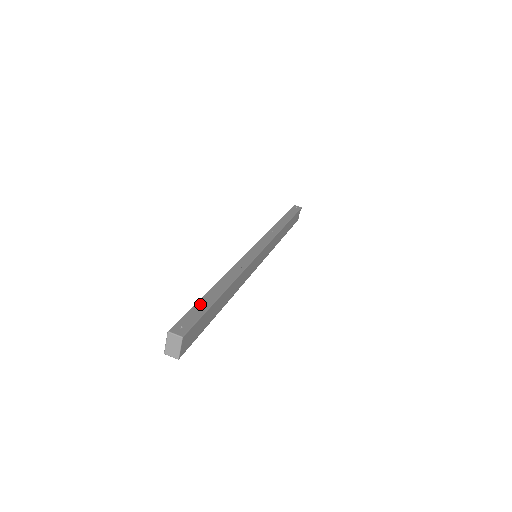
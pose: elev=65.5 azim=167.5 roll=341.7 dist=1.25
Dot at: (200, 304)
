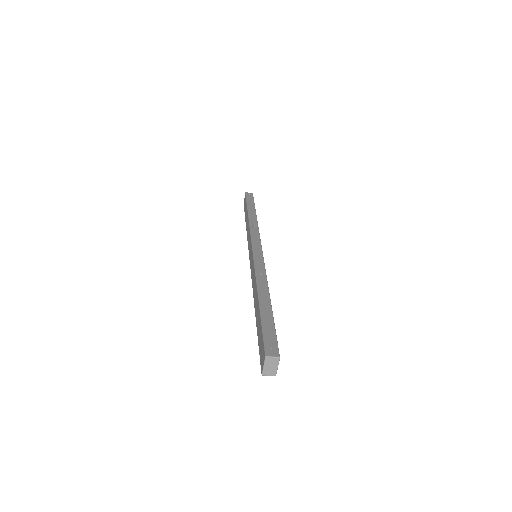
Dot at: (265, 321)
